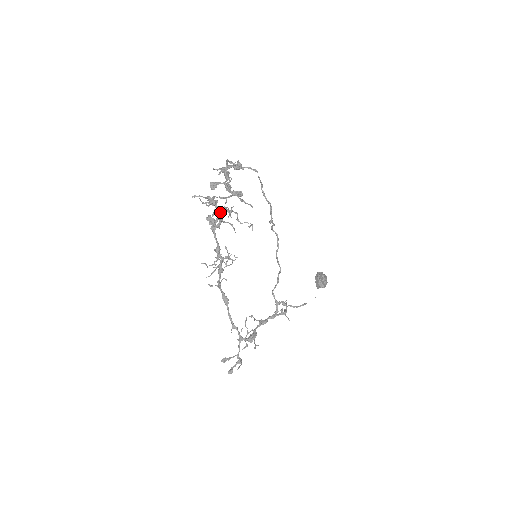
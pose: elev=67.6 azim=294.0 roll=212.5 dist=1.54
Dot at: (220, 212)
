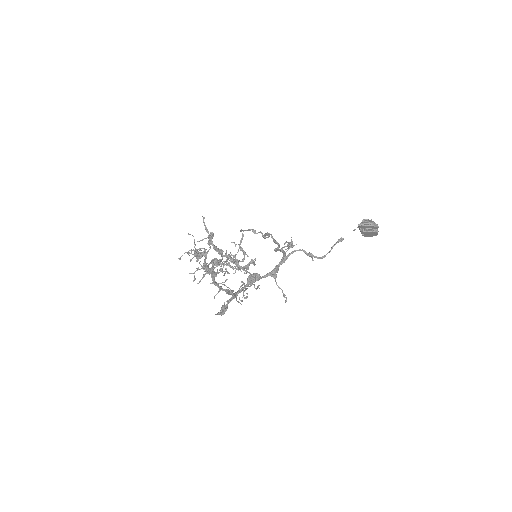
Dot at: (216, 263)
